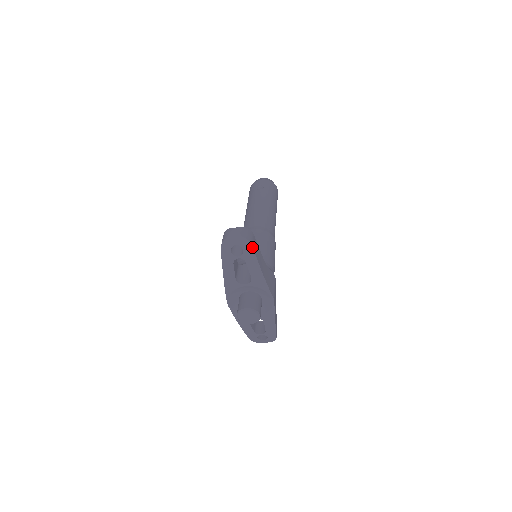
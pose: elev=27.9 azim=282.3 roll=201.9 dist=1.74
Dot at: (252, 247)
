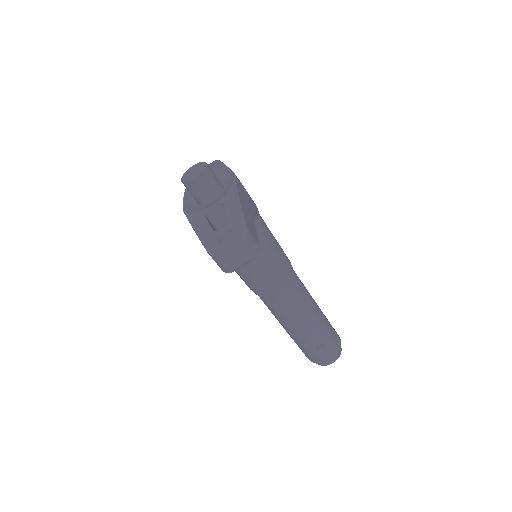
Dot at: (218, 160)
